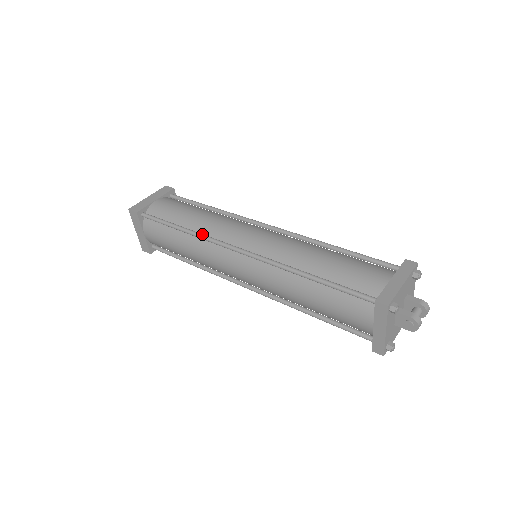
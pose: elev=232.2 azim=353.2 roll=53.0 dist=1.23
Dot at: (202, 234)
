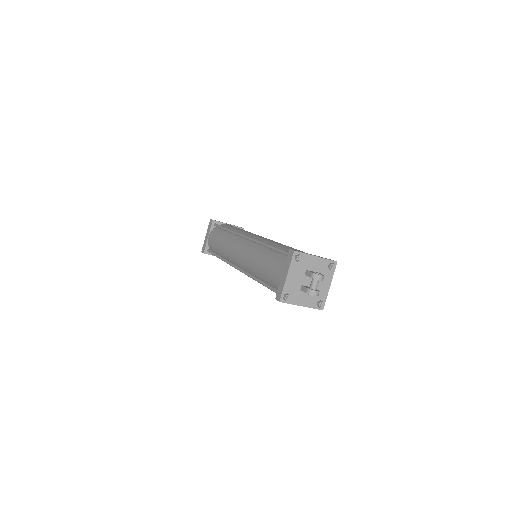
Dot at: (225, 260)
